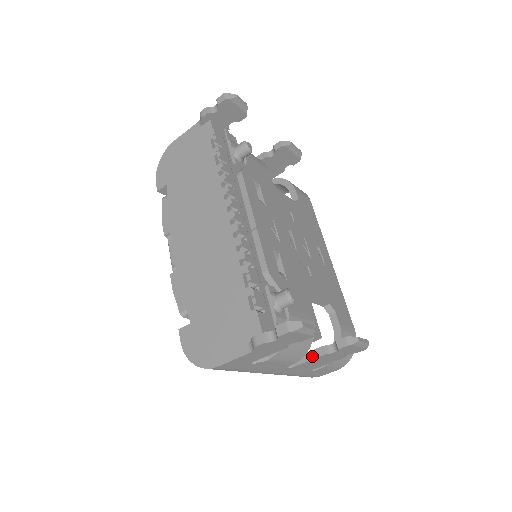
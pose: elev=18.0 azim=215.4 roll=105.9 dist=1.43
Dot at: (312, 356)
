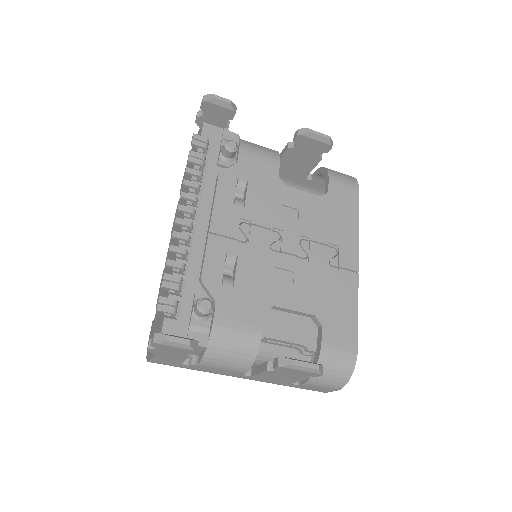
Dot at: (261, 369)
